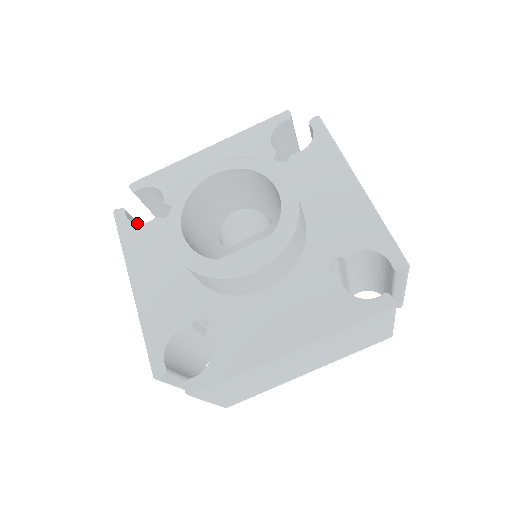
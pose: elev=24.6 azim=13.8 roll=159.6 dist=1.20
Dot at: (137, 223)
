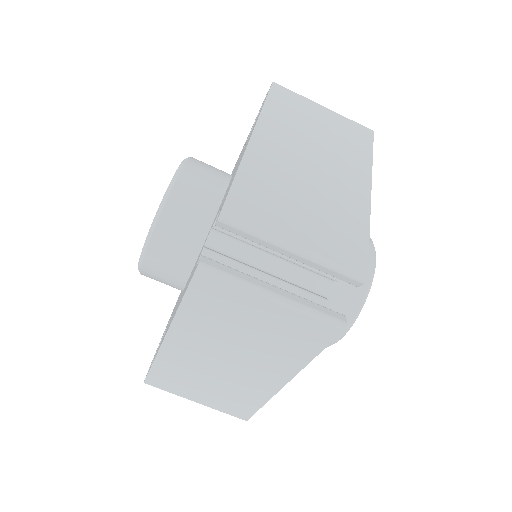
Dot at: occluded
